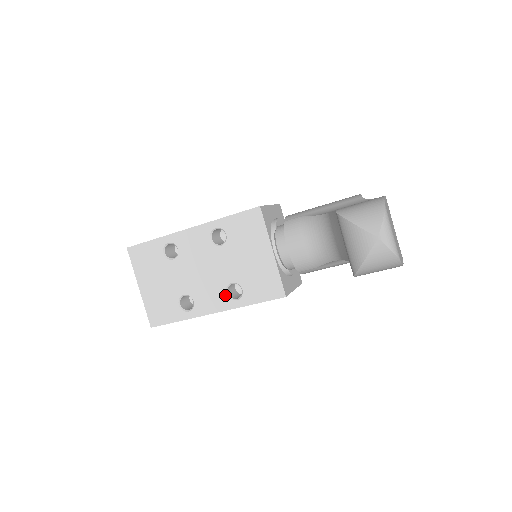
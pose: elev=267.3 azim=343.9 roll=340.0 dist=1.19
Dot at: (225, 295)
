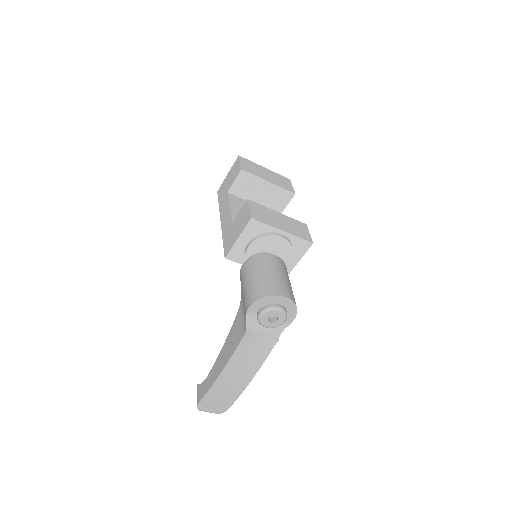
Dot at: occluded
